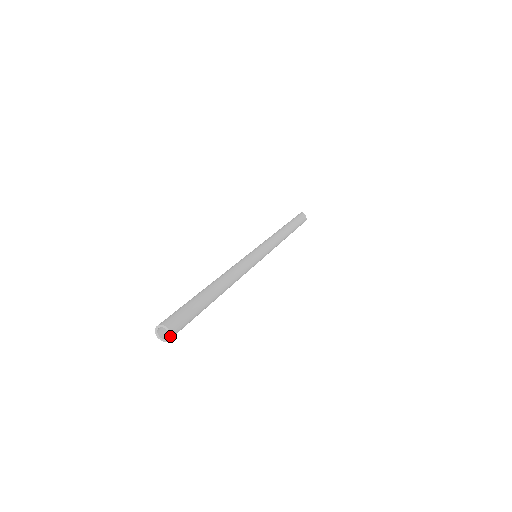
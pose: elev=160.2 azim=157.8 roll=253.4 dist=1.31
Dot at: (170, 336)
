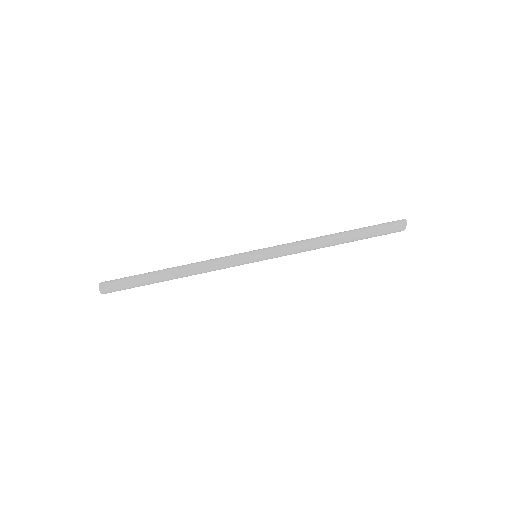
Dot at: (101, 293)
